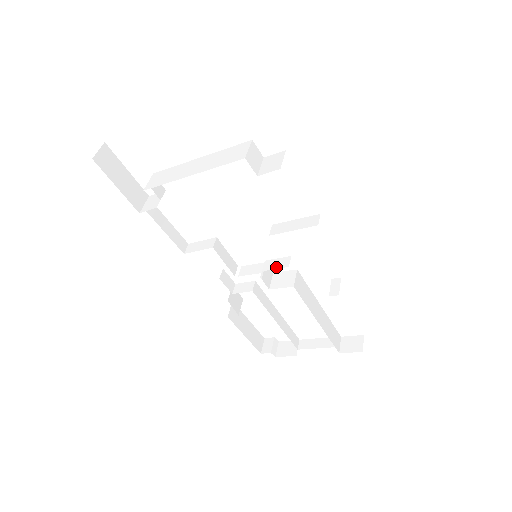
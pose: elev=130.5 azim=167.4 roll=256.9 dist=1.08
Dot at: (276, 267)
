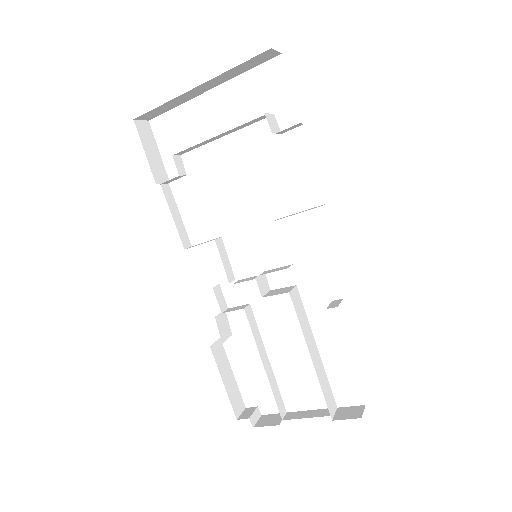
Dot at: (274, 271)
